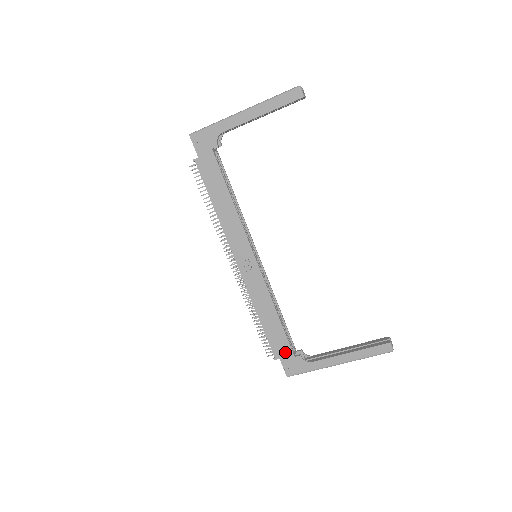
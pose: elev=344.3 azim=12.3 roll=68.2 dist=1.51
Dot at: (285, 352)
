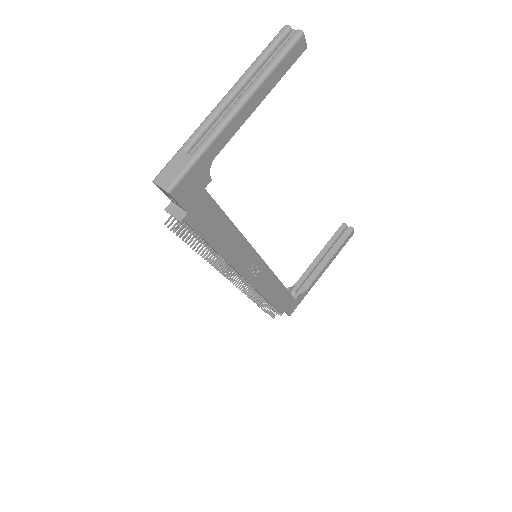
Dot at: (289, 303)
